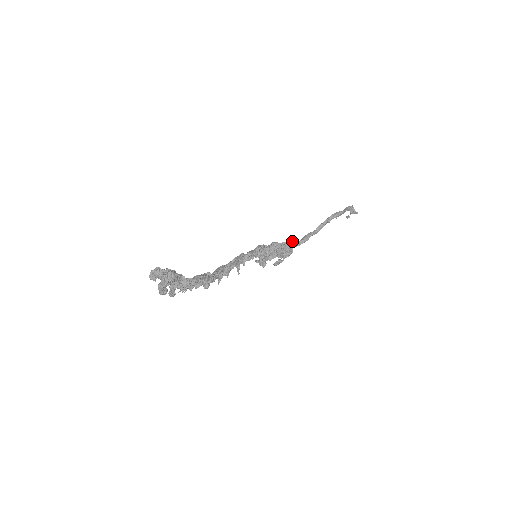
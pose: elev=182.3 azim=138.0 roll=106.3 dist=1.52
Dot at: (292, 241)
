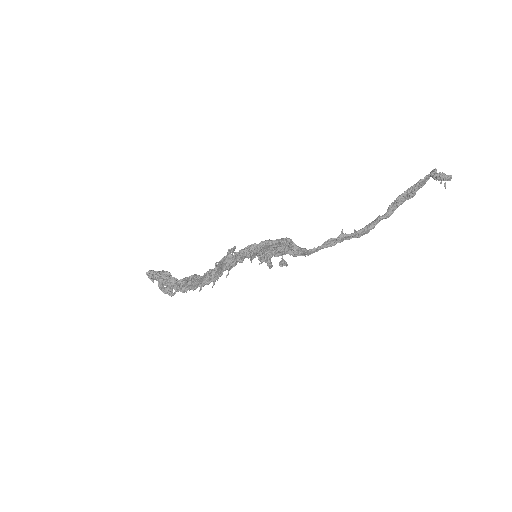
Dot at: (284, 238)
